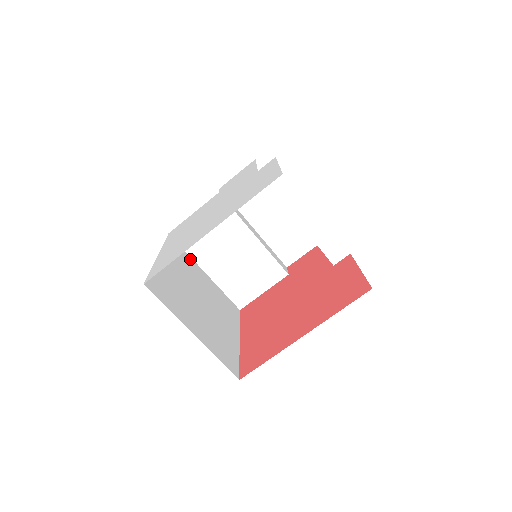
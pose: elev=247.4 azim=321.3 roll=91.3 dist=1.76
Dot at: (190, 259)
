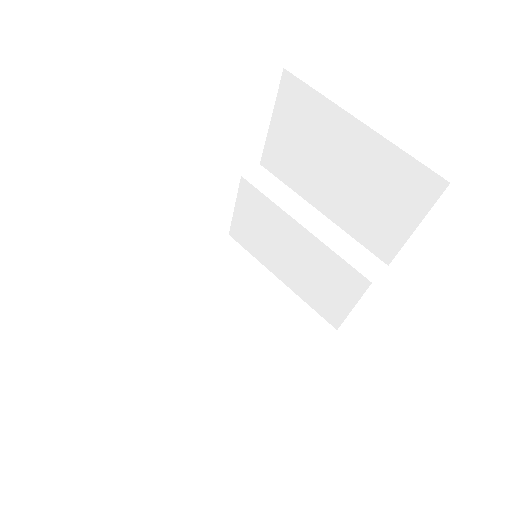
Dot at: occluded
